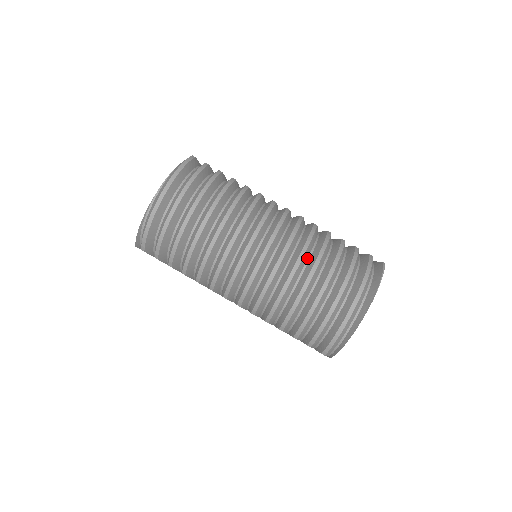
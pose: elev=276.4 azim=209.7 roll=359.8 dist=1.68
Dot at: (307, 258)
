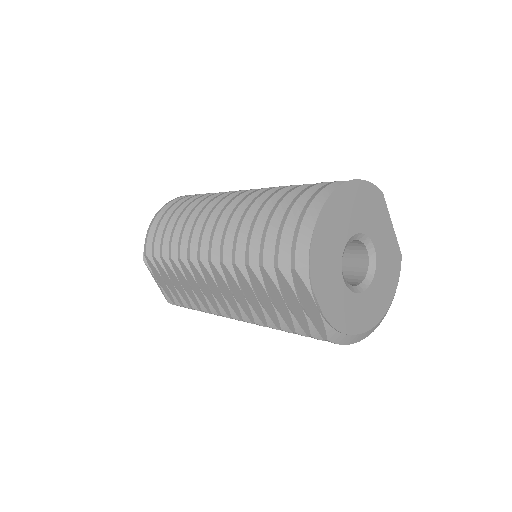
Dot at: occluded
